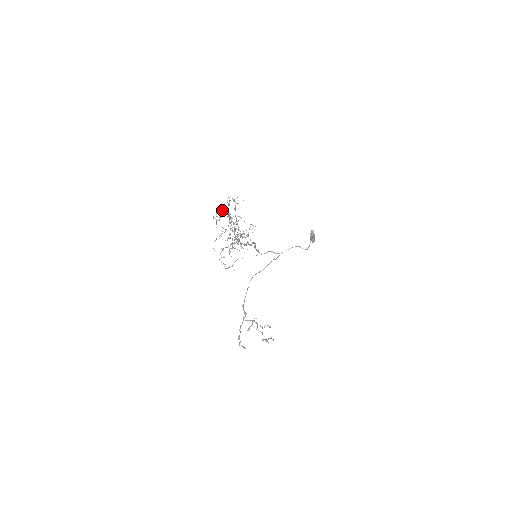
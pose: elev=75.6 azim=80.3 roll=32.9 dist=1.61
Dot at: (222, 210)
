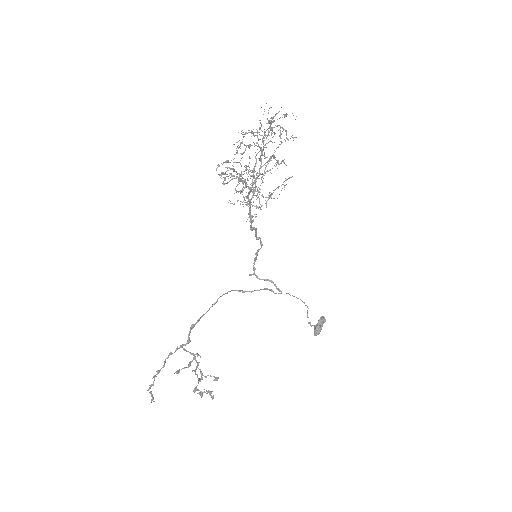
Dot at: occluded
